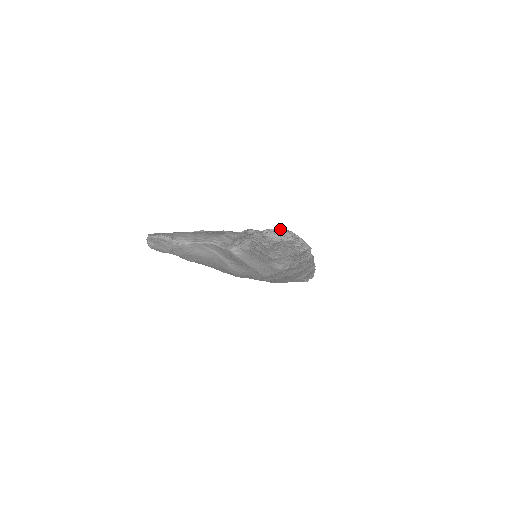
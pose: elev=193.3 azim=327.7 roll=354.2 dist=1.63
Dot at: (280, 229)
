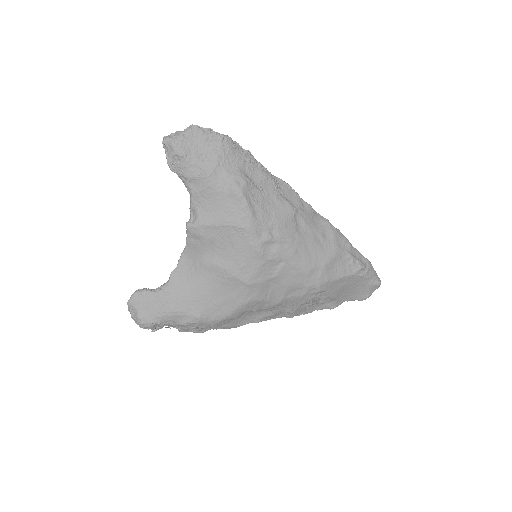
Dot at: occluded
